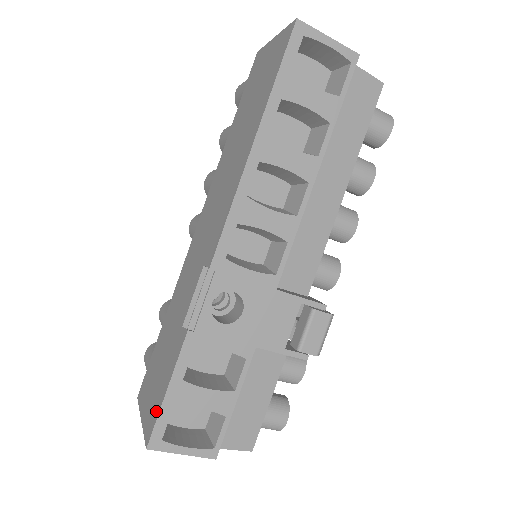
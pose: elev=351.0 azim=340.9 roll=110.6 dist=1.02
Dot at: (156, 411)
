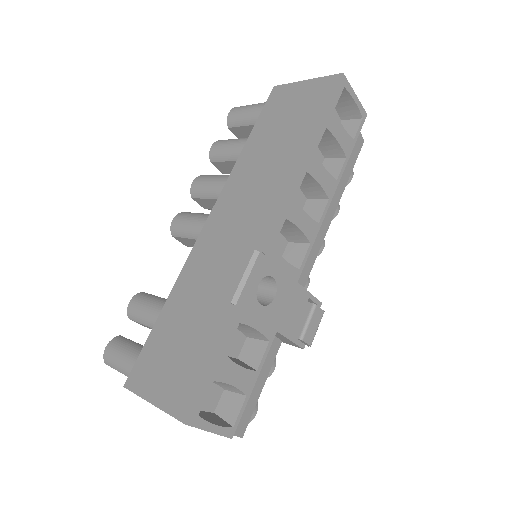
Dot at: (194, 386)
